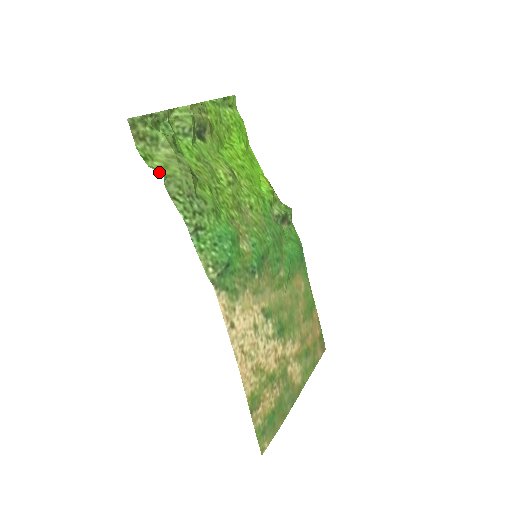
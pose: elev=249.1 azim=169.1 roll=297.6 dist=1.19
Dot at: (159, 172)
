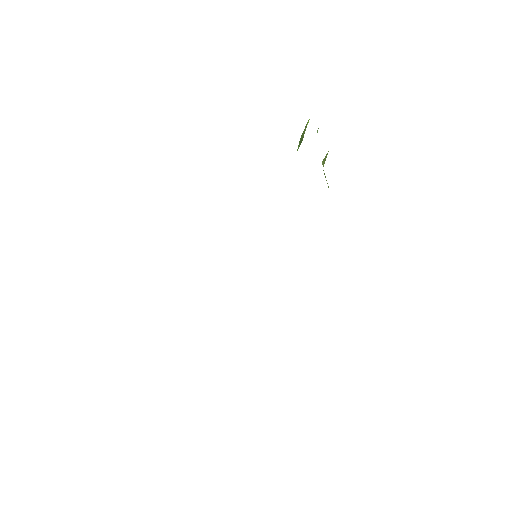
Dot at: occluded
